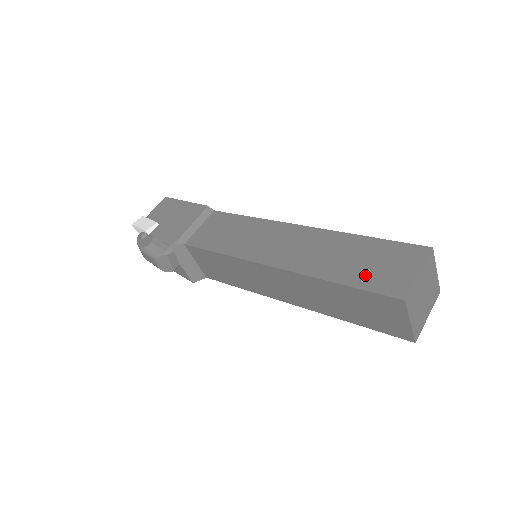
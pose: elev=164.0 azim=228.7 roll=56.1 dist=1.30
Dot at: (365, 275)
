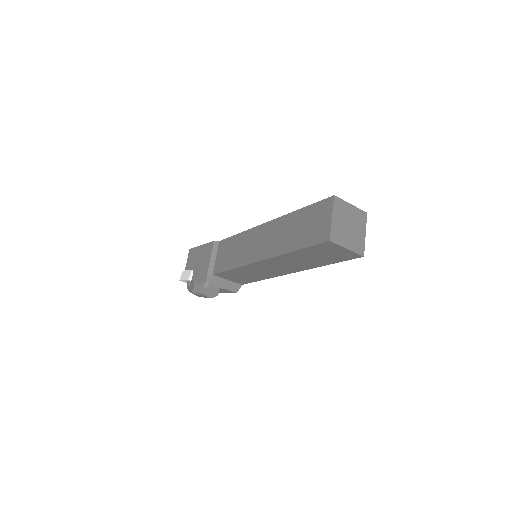
Dot at: (306, 236)
